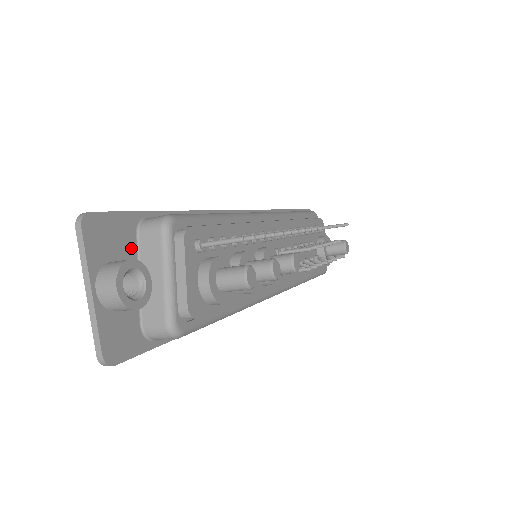
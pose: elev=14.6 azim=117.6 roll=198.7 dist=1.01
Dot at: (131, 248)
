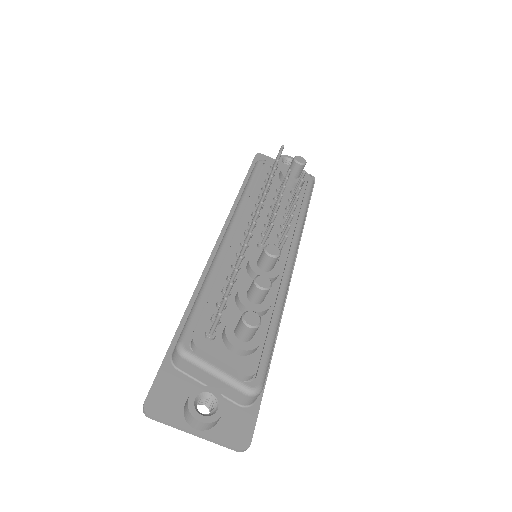
Dot at: (185, 381)
